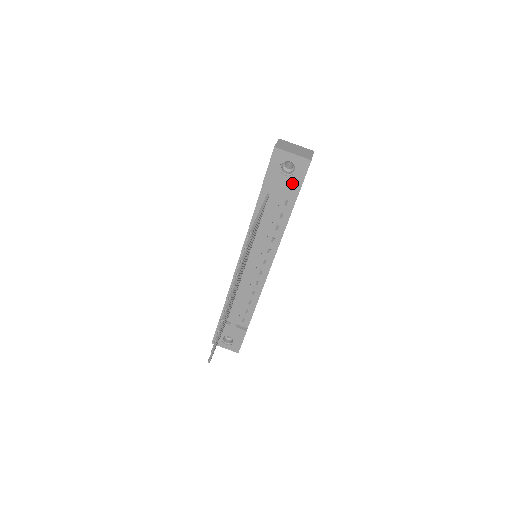
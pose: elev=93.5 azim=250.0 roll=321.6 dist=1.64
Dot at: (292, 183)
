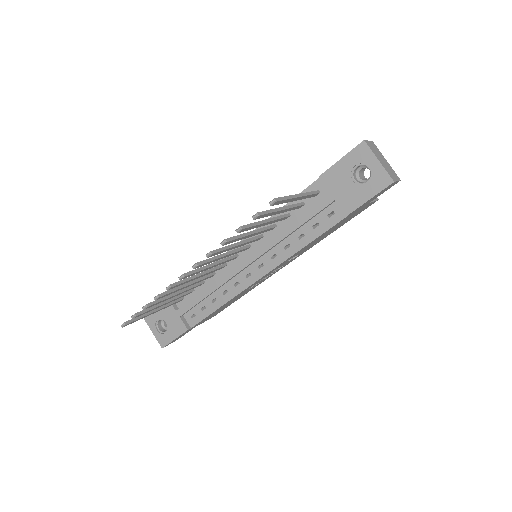
Dot at: (354, 194)
